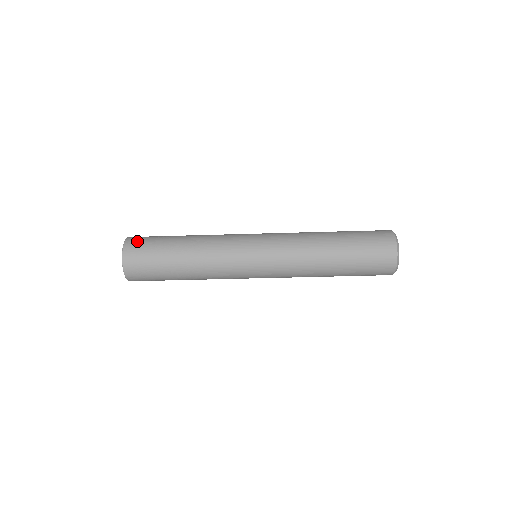
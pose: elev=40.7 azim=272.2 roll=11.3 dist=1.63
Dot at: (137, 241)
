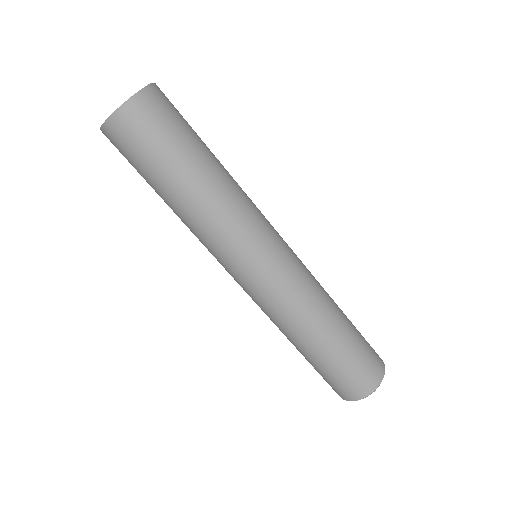
Dot at: occluded
